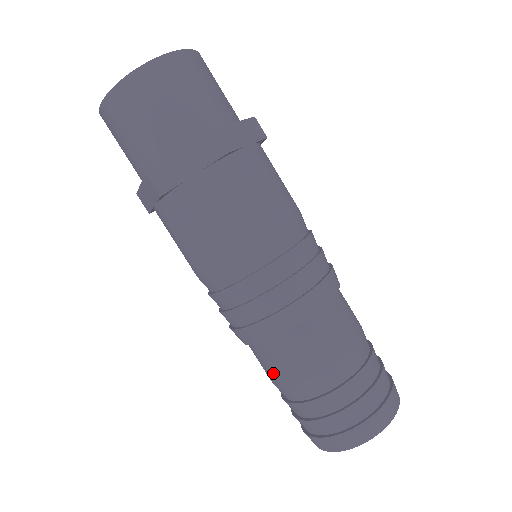
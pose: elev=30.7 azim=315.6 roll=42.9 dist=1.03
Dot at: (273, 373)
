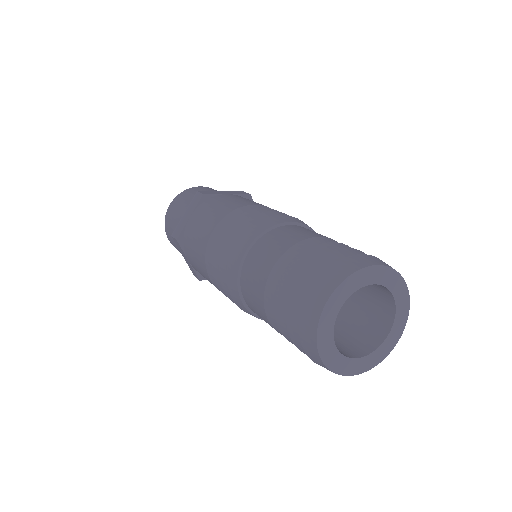
Dot at: (257, 305)
